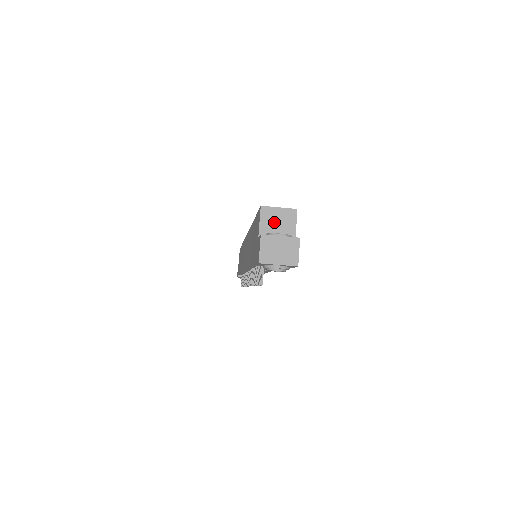
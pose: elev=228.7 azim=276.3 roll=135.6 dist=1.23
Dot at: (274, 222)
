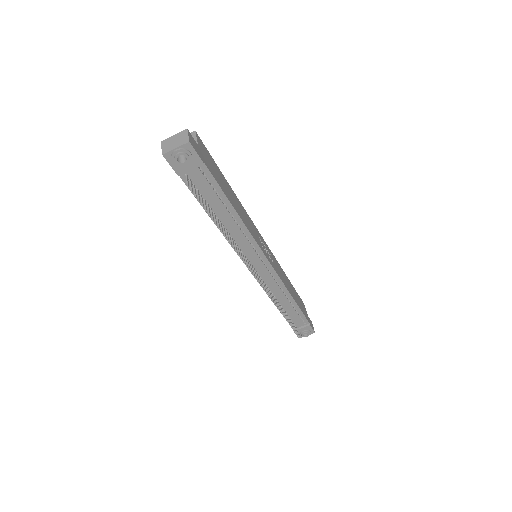
Dot at: occluded
